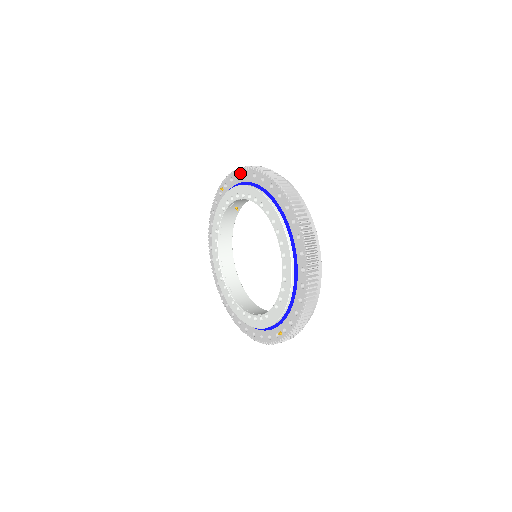
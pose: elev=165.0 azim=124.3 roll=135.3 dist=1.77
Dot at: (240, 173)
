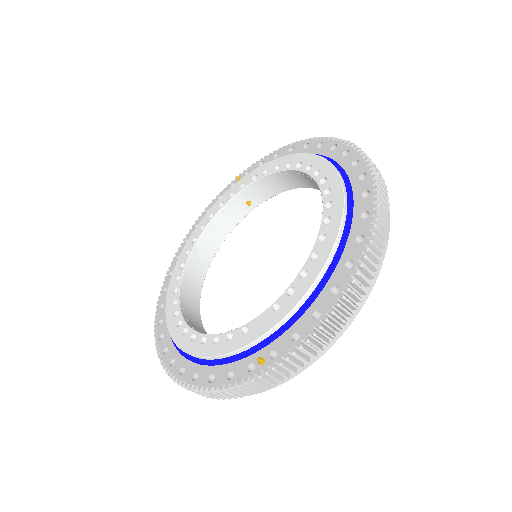
Dot at: (281, 151)
